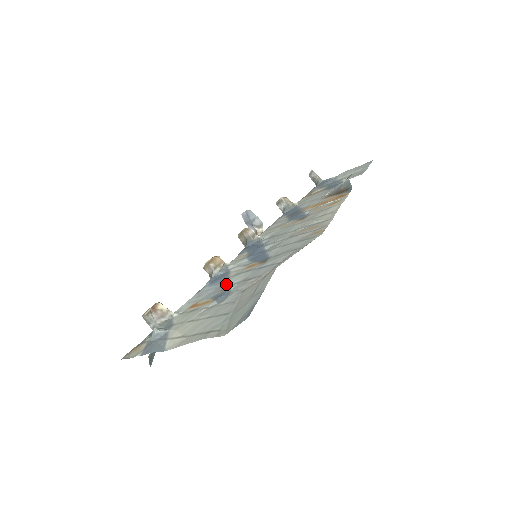
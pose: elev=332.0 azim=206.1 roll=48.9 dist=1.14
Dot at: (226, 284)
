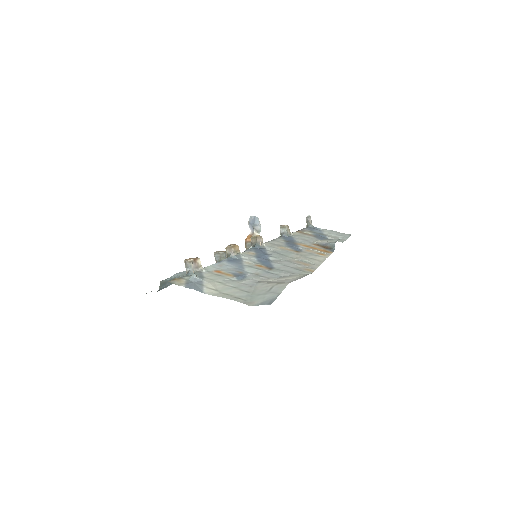
Dot at: (242, 269)
